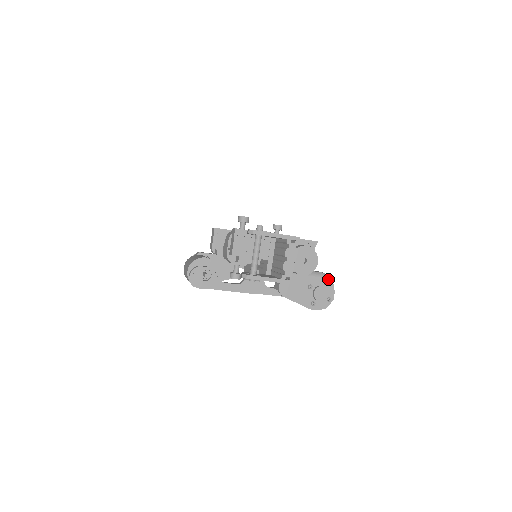
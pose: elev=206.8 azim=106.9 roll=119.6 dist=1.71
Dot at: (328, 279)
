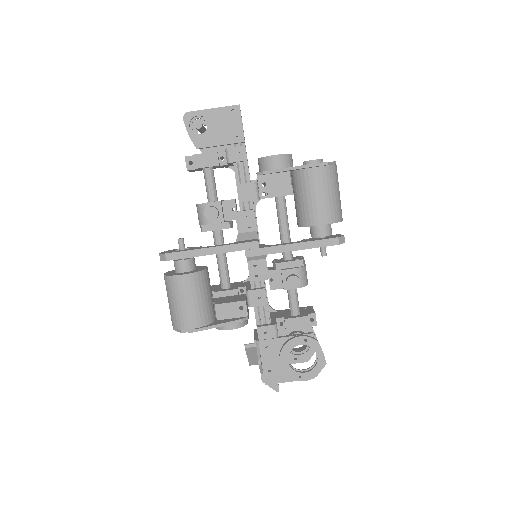
Dot at: occluded
